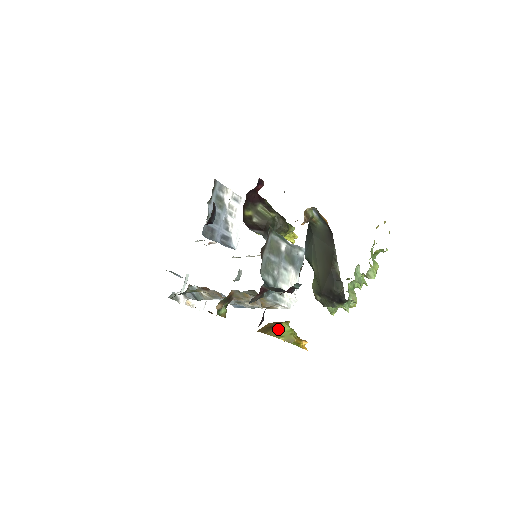
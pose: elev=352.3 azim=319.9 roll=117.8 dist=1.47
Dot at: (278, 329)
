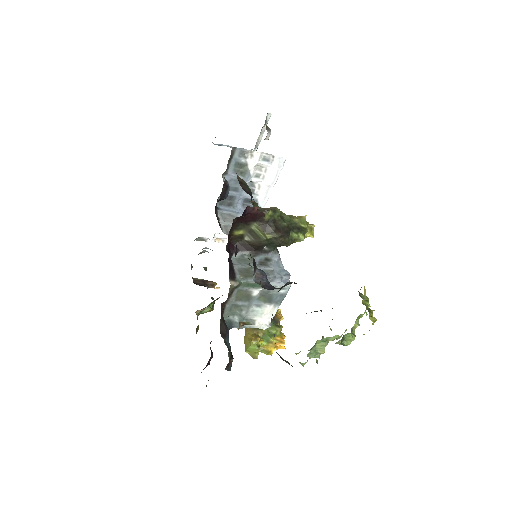
Dot at: (248, 341)
